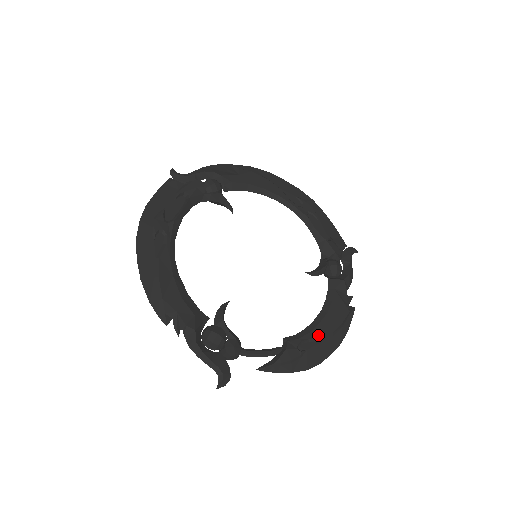
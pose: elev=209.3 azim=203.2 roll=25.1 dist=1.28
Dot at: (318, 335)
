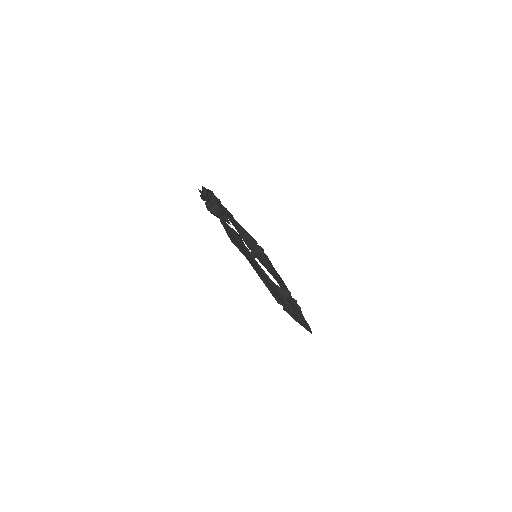
Dot at: occluded
